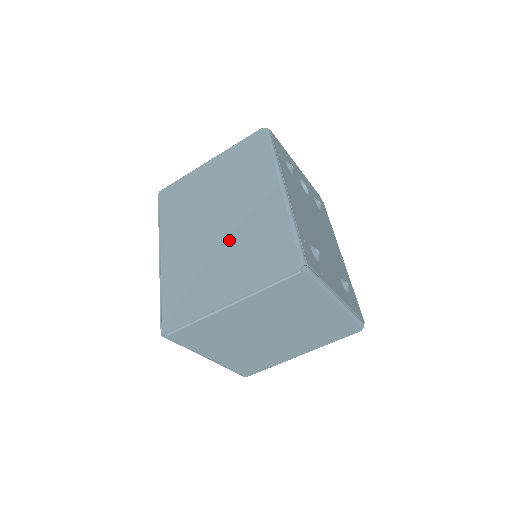
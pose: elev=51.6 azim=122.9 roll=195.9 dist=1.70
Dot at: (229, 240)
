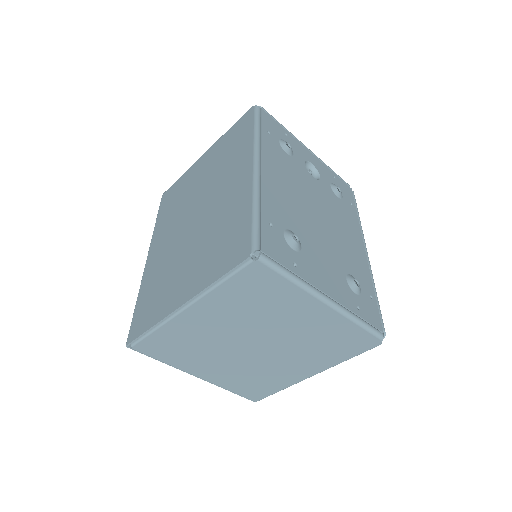
Dot at: (198, 233)
